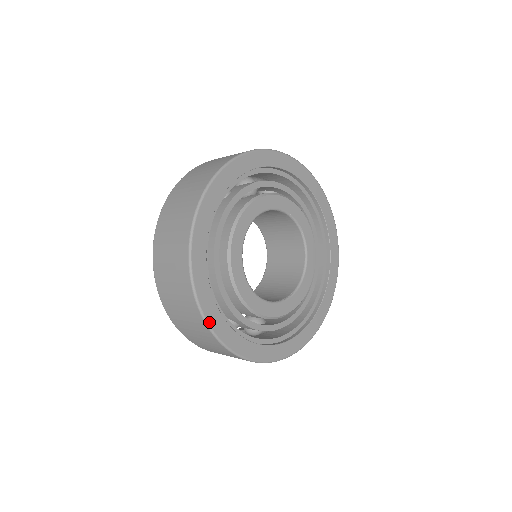
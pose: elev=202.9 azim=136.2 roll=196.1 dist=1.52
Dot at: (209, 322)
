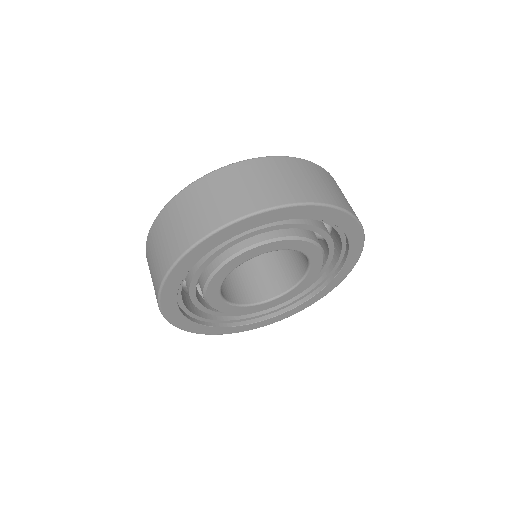
Dot at: (185, 330)
